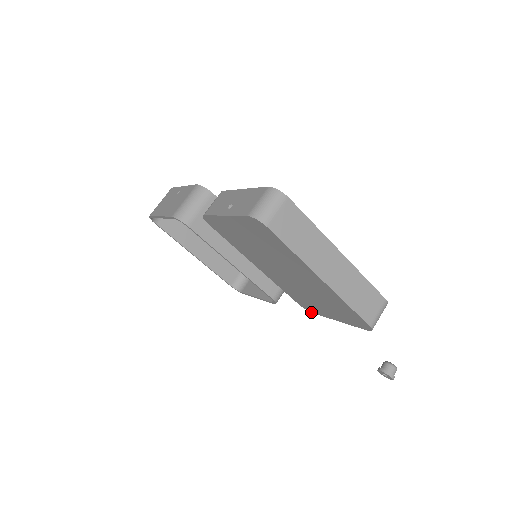
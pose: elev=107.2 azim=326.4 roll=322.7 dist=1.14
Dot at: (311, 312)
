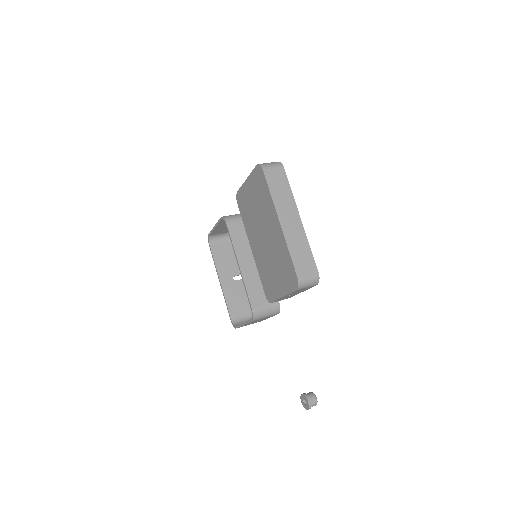
Dot at: (270, 302)
